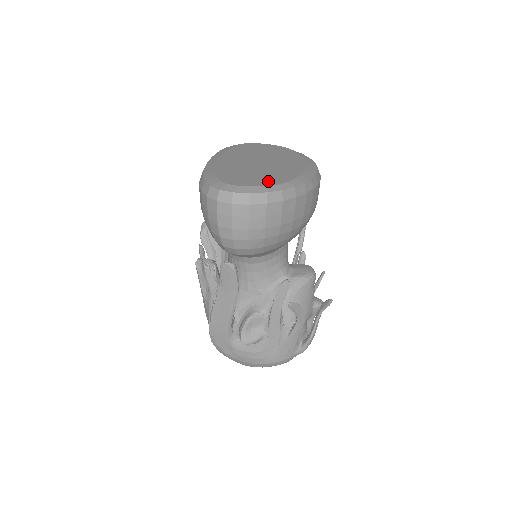
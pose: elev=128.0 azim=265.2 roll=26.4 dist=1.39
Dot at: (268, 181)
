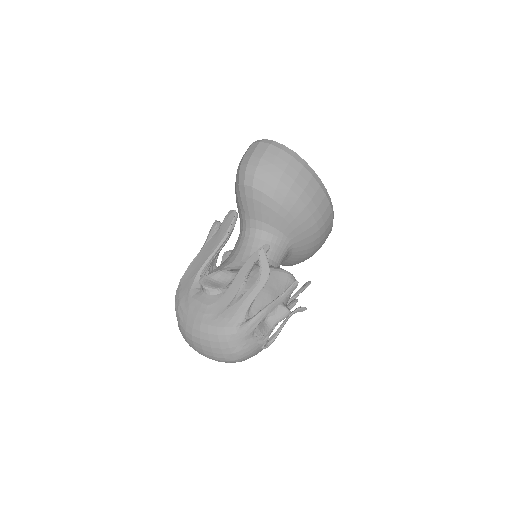
Dot at: occluded
